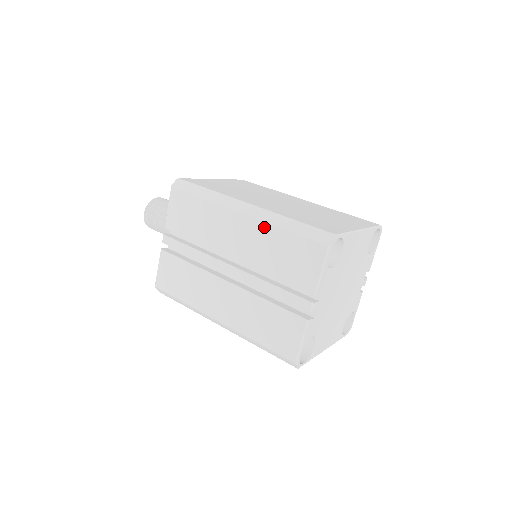
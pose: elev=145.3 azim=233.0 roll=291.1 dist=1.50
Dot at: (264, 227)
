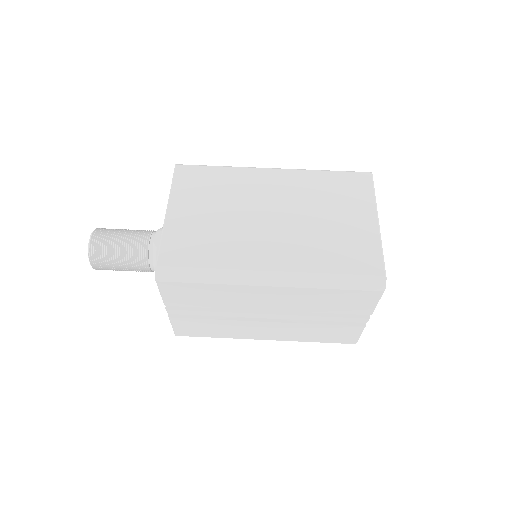
Dot at: (303, 291)
